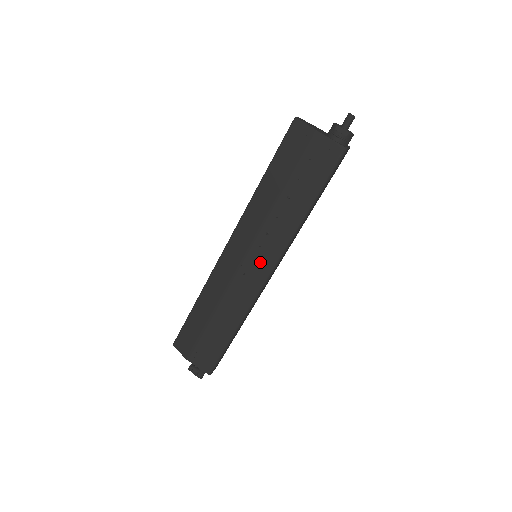
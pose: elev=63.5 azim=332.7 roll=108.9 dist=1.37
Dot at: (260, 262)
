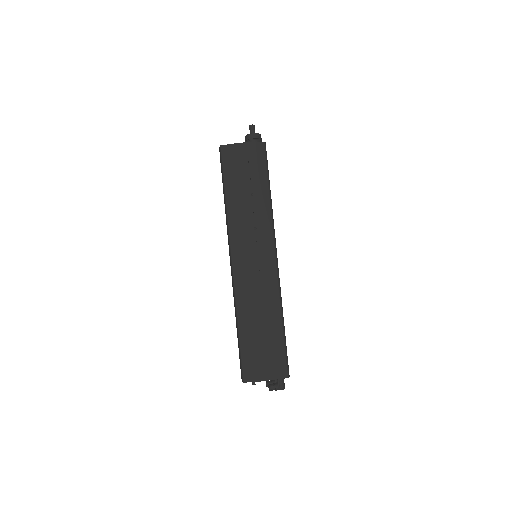
Dot at: (264, 253)
